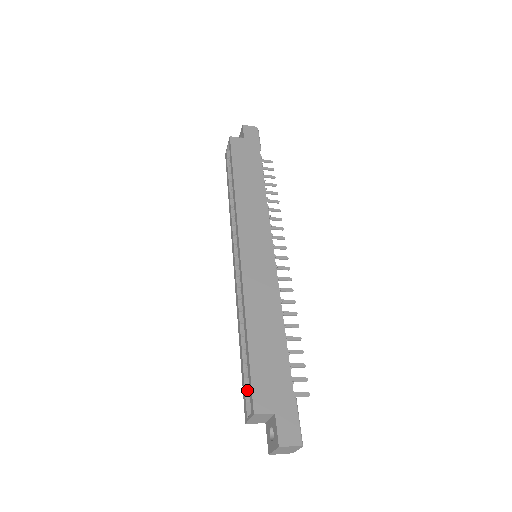
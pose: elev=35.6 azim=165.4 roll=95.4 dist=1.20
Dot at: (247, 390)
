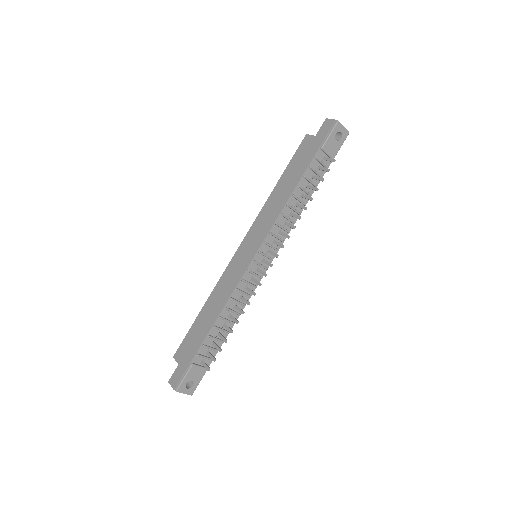
Dot at: occluded
